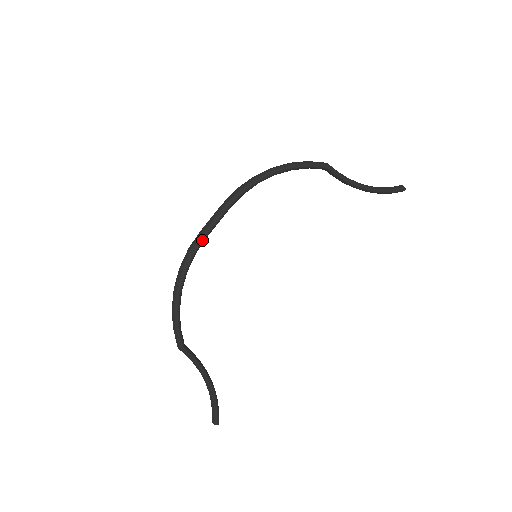
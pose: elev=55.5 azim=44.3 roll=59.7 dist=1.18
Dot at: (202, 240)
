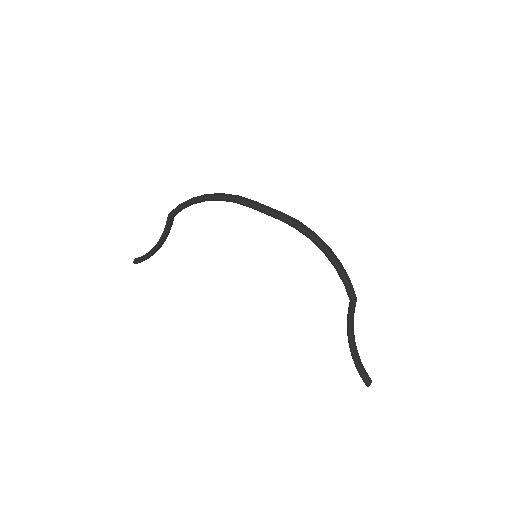
Dot at: (246, 204)
